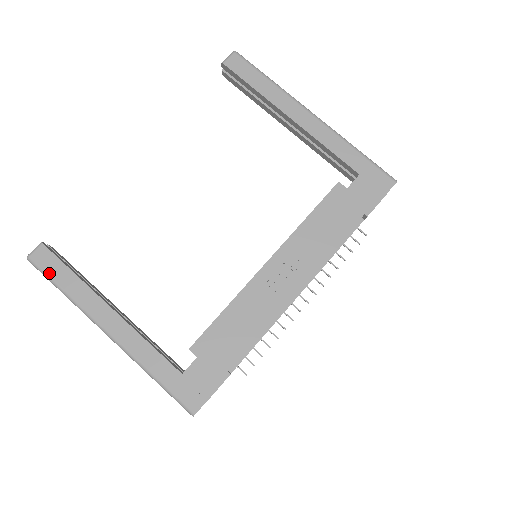
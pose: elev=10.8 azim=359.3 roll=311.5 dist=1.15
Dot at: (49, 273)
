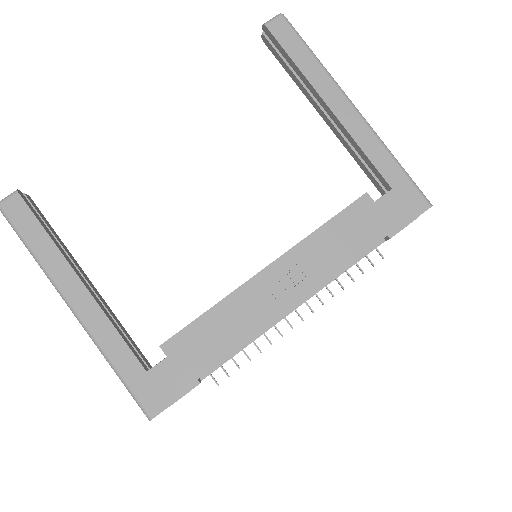
Dot at: (19, 227)
